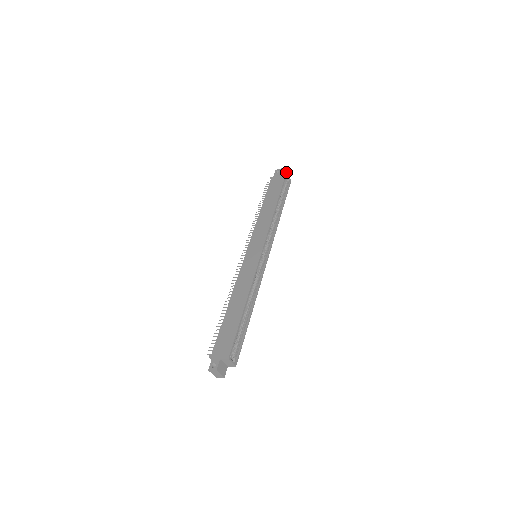
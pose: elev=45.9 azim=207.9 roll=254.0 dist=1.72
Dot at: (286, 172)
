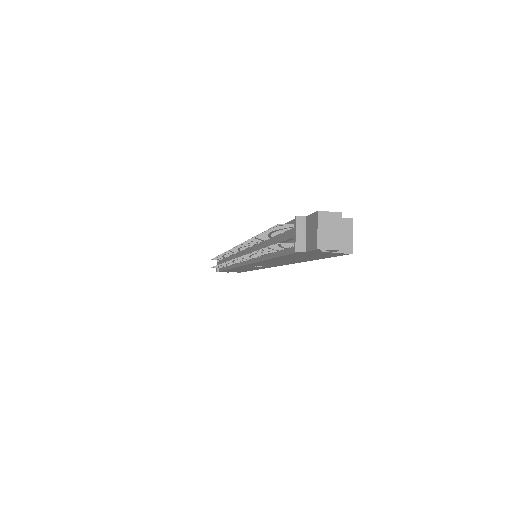
Dot at: occluded
